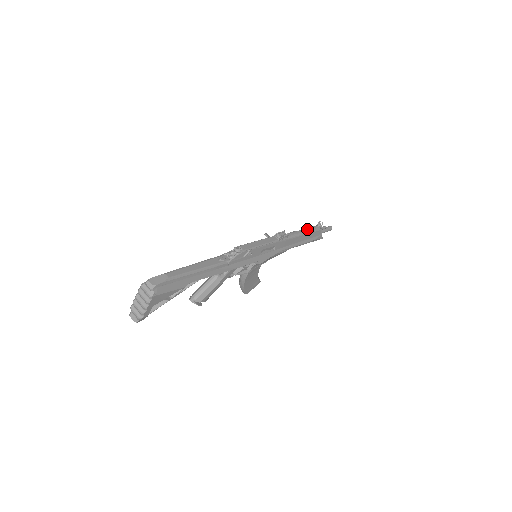
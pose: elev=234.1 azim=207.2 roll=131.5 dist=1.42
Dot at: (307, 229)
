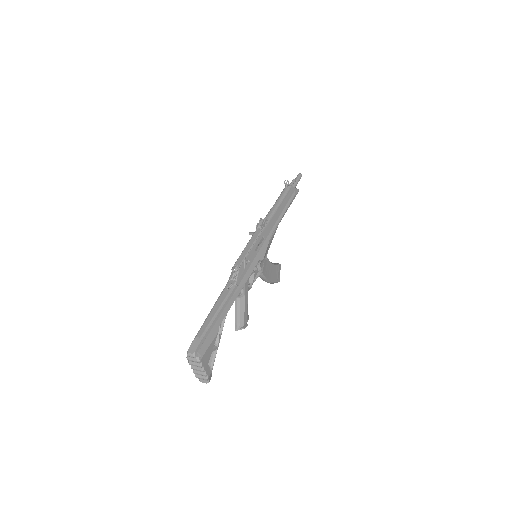
Dot at: (279, 198)
